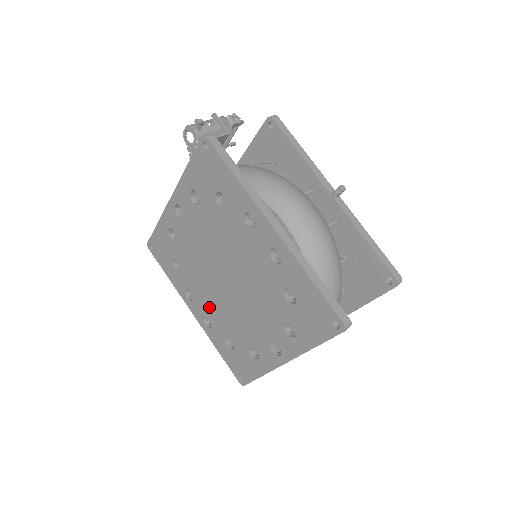
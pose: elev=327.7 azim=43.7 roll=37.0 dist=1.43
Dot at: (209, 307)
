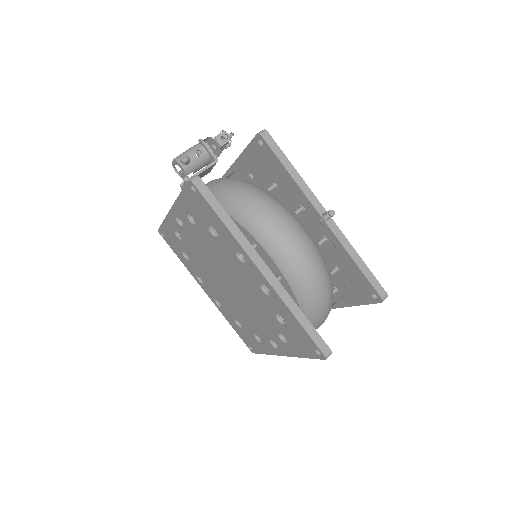
Dot at: (218, 295)
